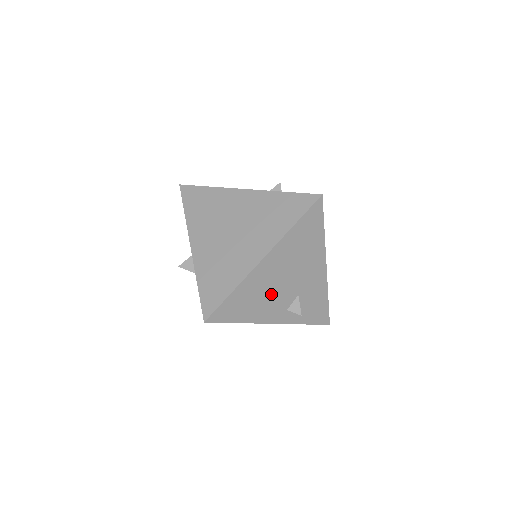
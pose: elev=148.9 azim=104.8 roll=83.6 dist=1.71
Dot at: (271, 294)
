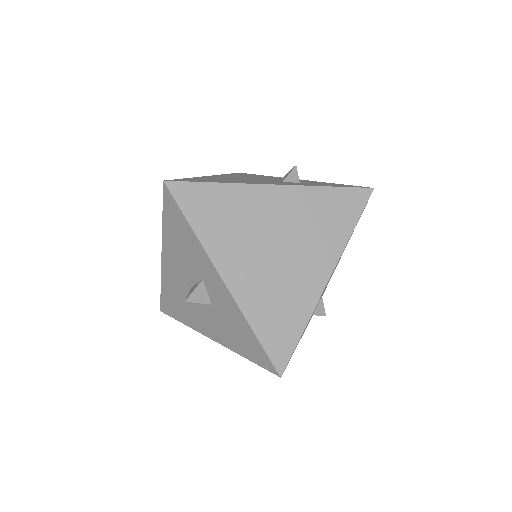
Dot at: occluded
